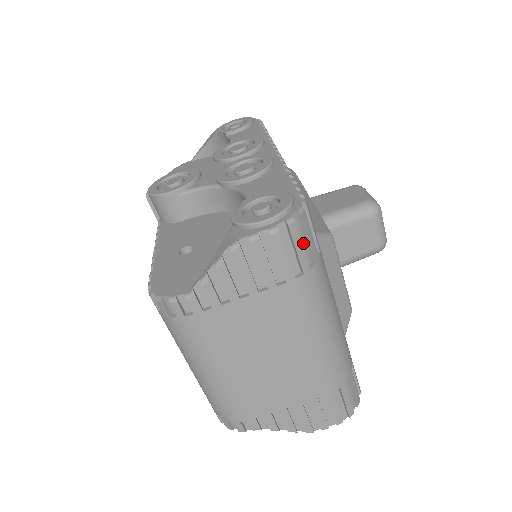
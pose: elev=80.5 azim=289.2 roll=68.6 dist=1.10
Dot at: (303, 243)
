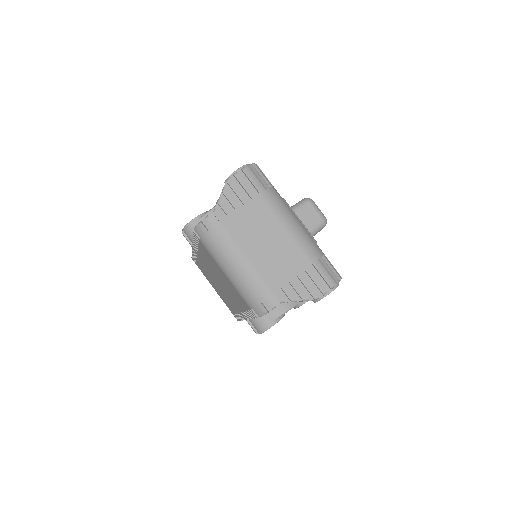
Dot at: (261, 178)
